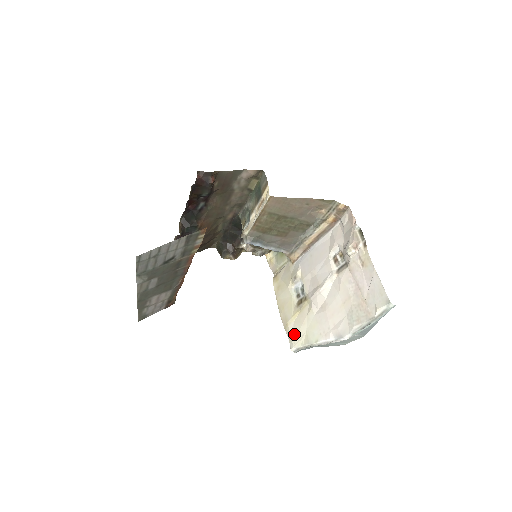
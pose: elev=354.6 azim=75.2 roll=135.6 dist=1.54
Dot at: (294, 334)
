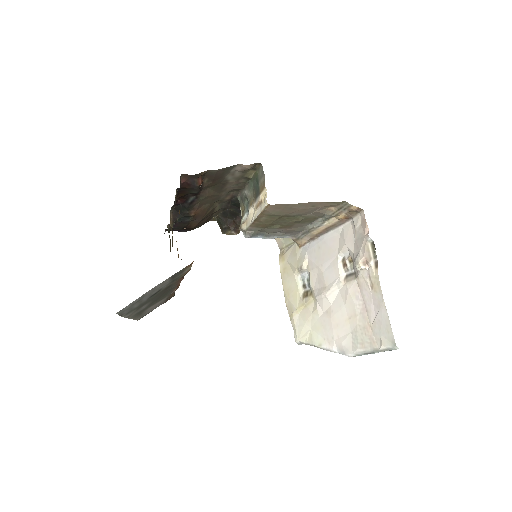
Dot at: (298, 327)
